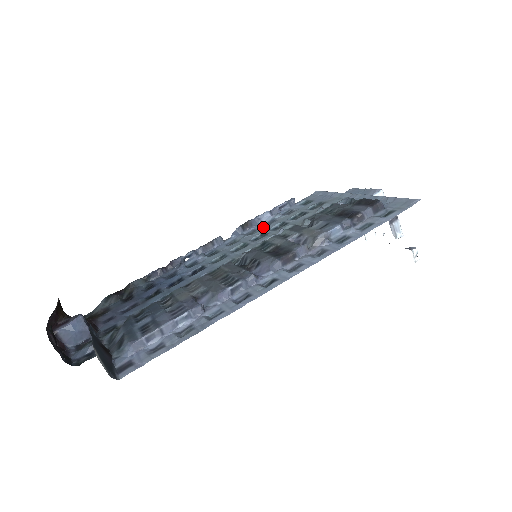
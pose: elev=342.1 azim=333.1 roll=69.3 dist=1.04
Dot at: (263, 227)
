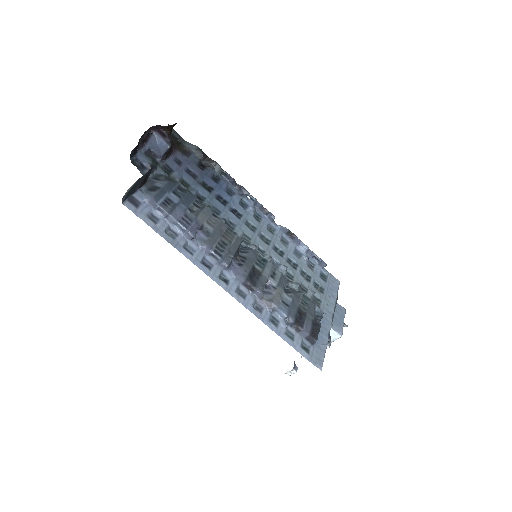
Dot at: (291, 249)
